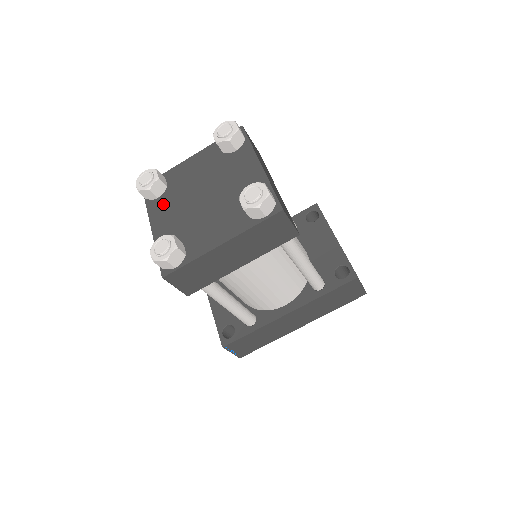
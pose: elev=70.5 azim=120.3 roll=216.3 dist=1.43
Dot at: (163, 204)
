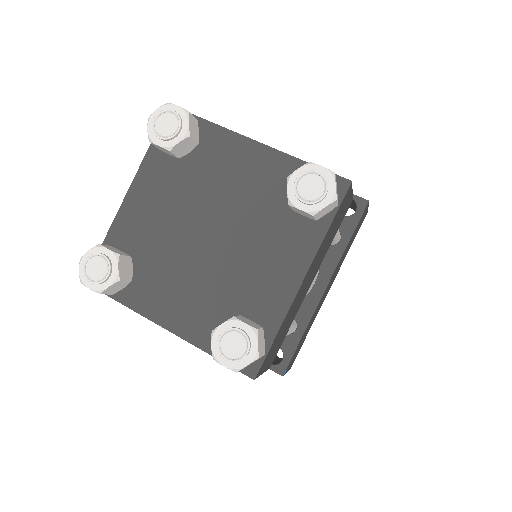
Dot at: (149, 284)
